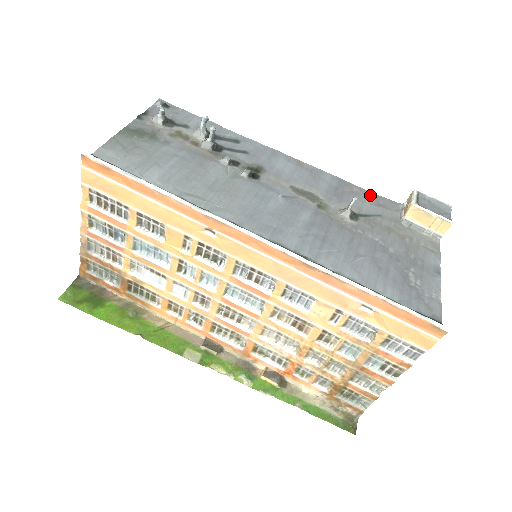
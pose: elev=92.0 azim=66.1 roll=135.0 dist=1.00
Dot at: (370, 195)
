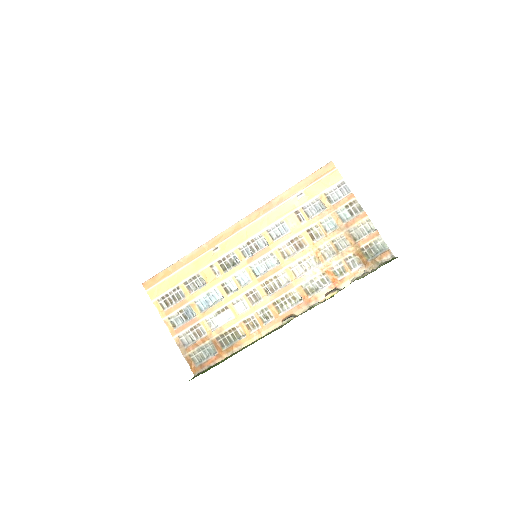
Dot at: occluded
